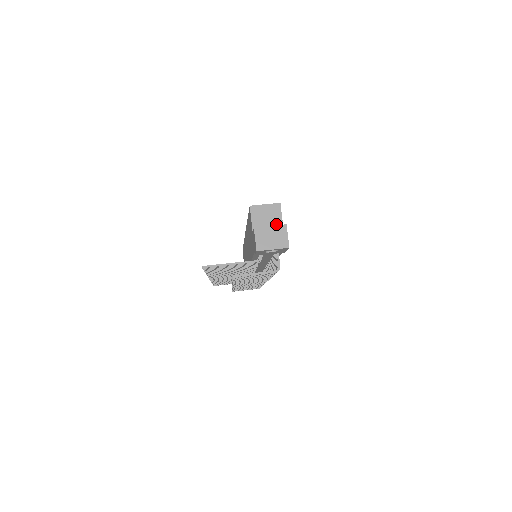
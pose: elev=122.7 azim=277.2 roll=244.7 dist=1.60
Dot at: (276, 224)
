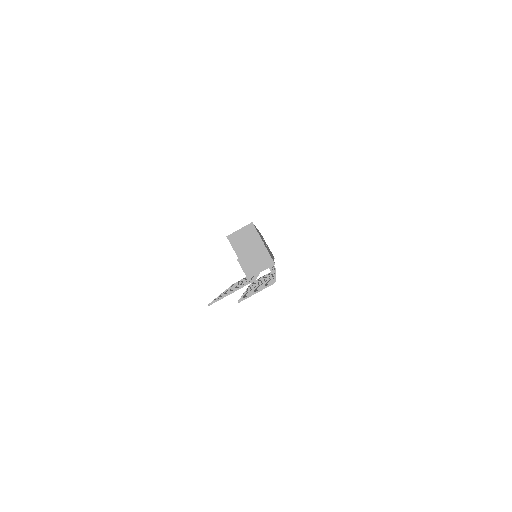
Dot at: (256, 243)
